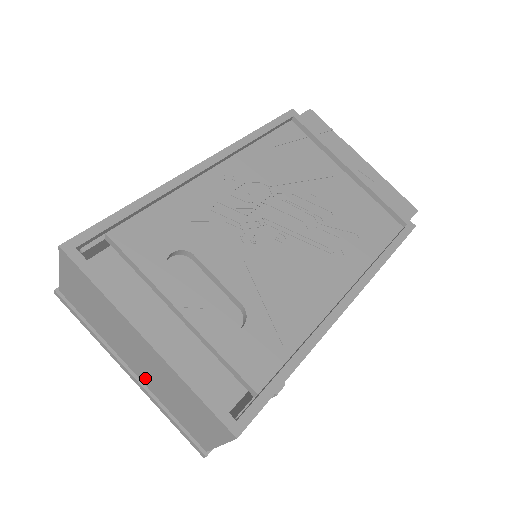
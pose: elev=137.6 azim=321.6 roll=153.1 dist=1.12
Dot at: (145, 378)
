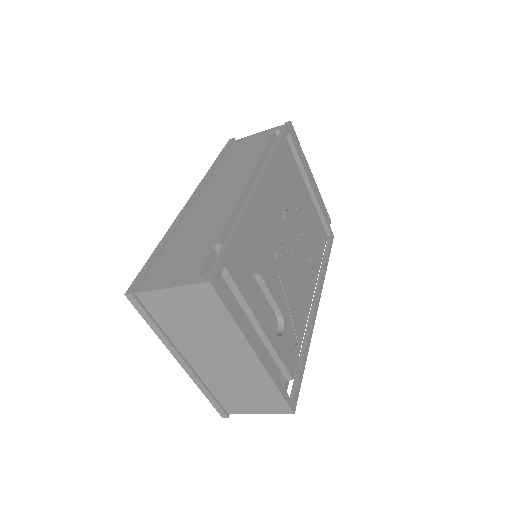
Dot at: (205, 369)
